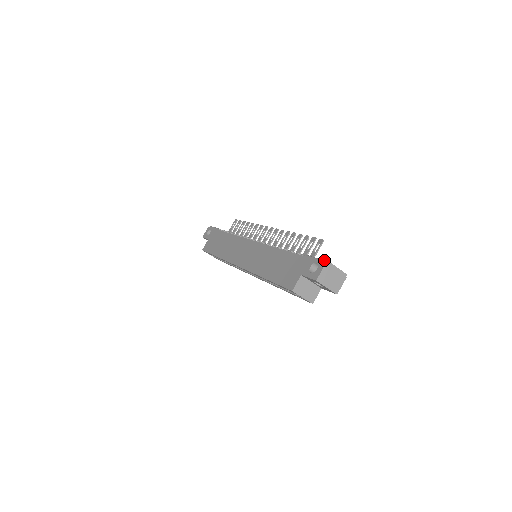
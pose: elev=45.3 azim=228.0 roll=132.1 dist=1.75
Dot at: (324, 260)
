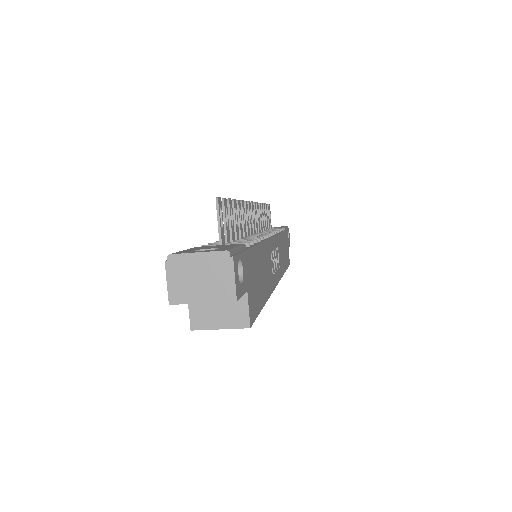
Dot at: (172, 253)
